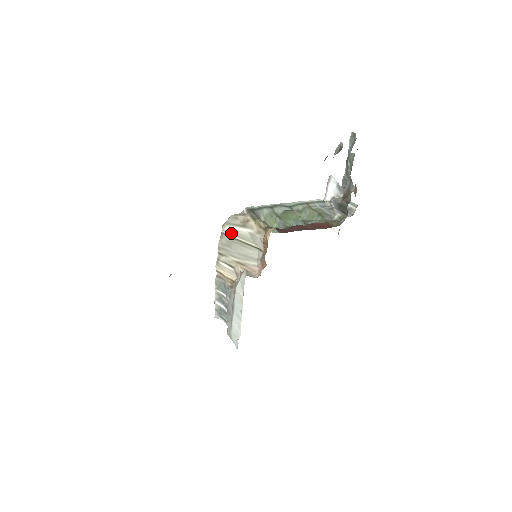
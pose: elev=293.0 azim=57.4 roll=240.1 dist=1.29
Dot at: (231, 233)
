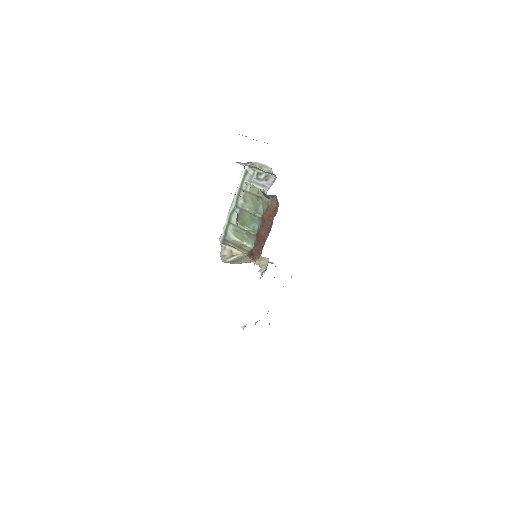
Dot at: (231, 261)
